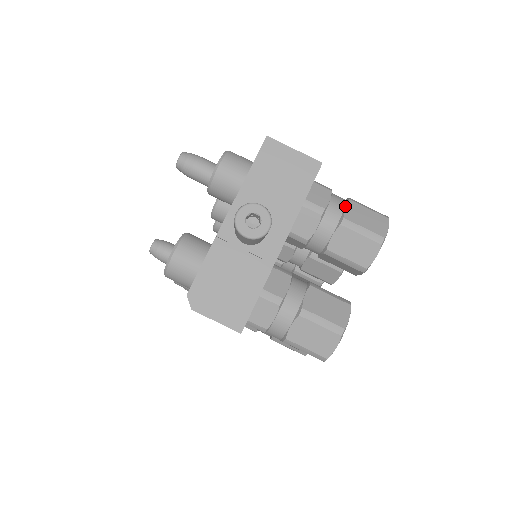
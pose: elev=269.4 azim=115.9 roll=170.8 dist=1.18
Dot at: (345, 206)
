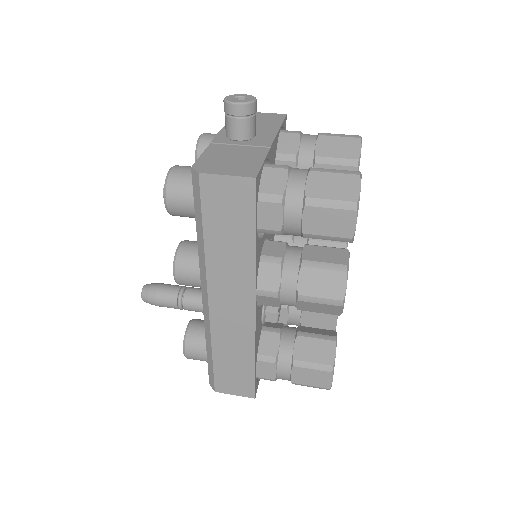
Dot at: occluded
